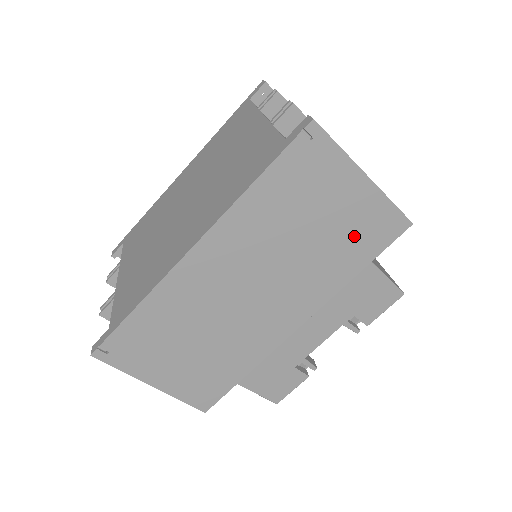
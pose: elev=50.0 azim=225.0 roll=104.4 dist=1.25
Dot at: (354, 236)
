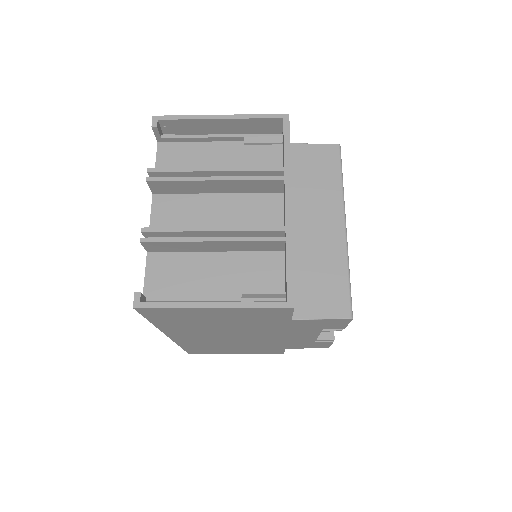
Dot at: (255, 318)
